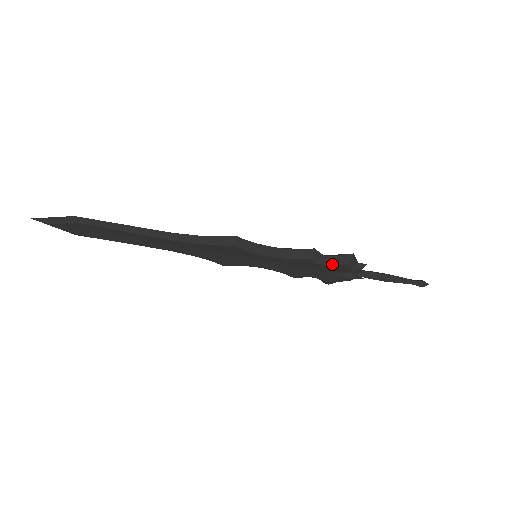
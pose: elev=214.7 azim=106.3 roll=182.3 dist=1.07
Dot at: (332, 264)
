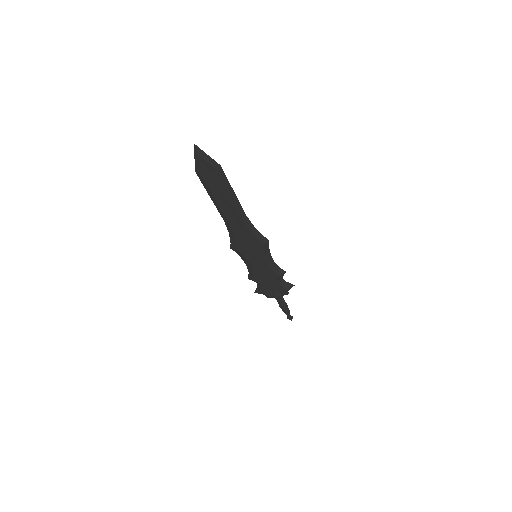
Dot at: (281, 285)
